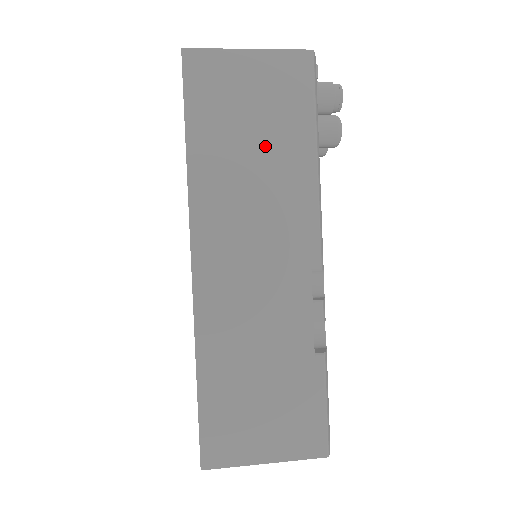
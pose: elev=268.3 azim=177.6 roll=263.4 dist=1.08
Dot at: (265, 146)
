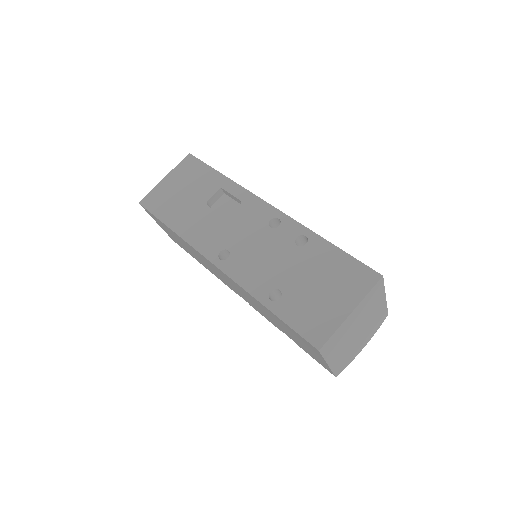
Dot at: occluded
